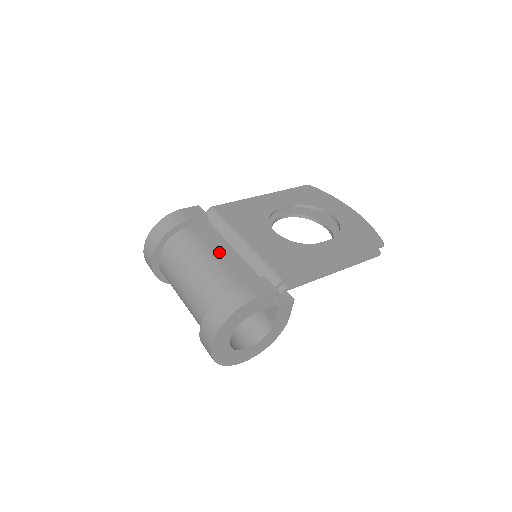
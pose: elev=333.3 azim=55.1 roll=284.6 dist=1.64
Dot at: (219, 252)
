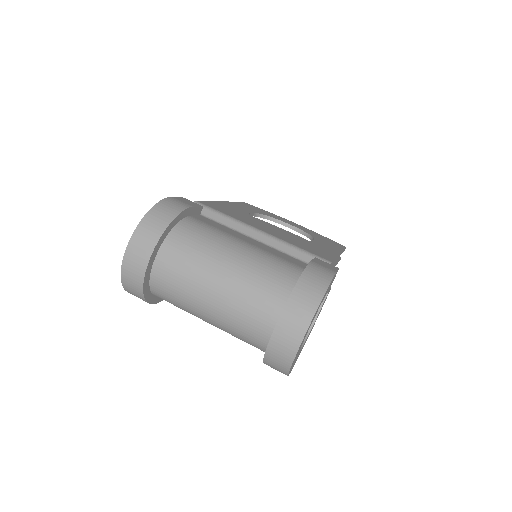
Dot at: (246, 240)
